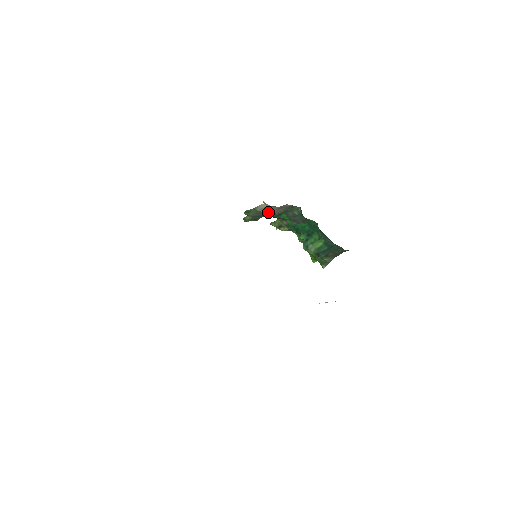
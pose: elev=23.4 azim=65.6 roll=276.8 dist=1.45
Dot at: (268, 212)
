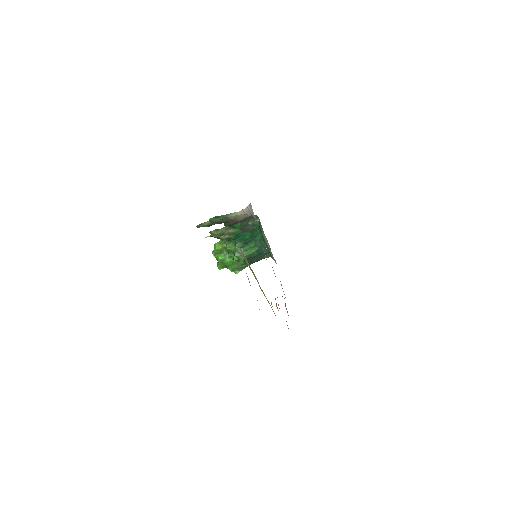
Dot at: (235, 219)
